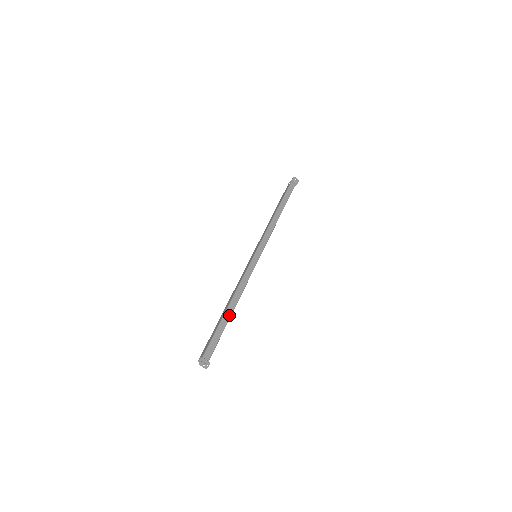
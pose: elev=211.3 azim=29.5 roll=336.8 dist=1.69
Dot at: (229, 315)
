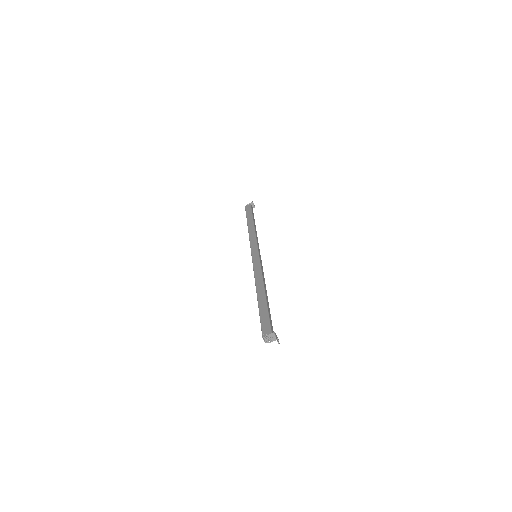
Dot at: occluded
